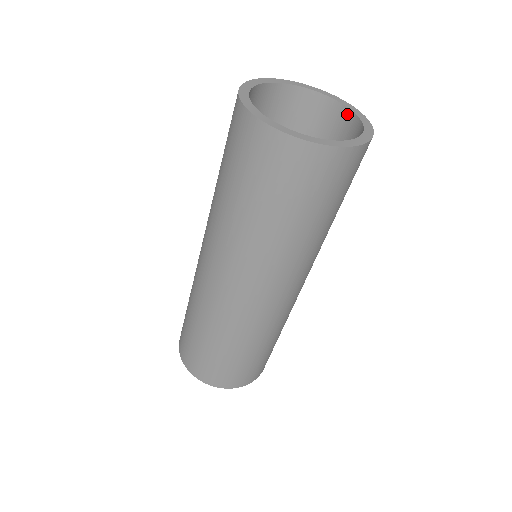
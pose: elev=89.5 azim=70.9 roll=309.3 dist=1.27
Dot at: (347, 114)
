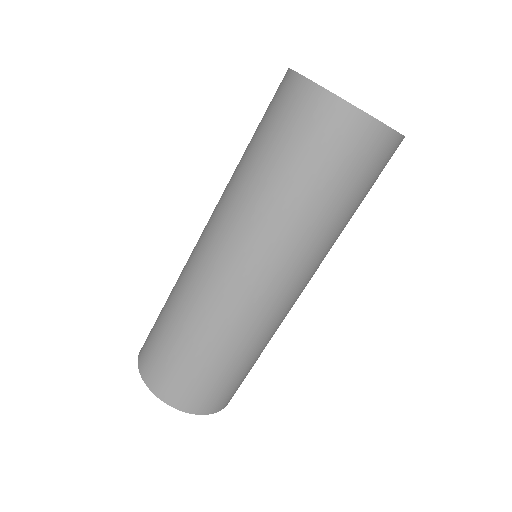
Dot at: occluded
